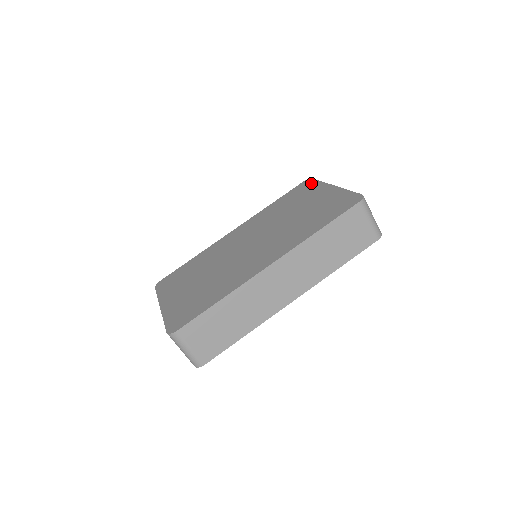
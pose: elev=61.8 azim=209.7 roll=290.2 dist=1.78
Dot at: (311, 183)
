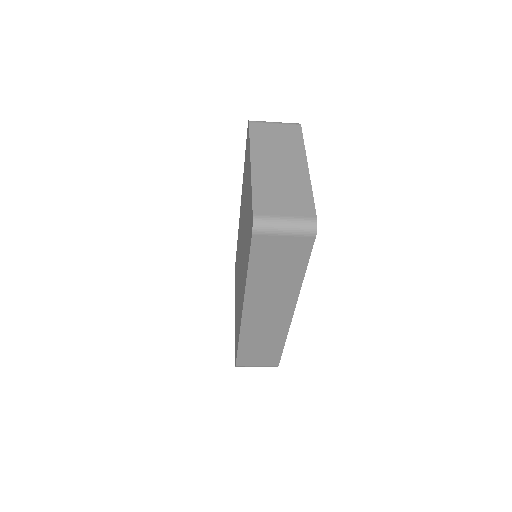
Dot at: (248, 138)
